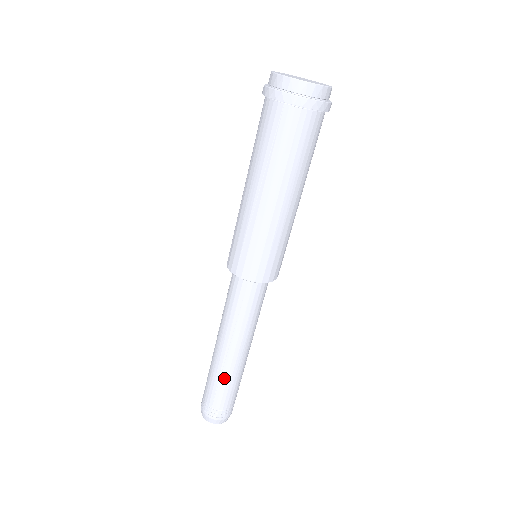
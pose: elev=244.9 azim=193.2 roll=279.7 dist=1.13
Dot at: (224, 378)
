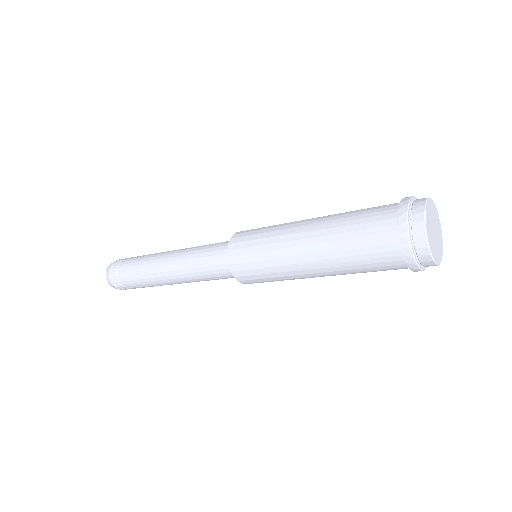
Dot at: occluded
